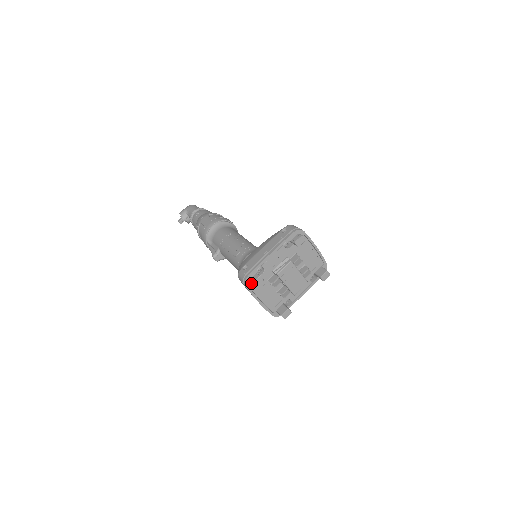
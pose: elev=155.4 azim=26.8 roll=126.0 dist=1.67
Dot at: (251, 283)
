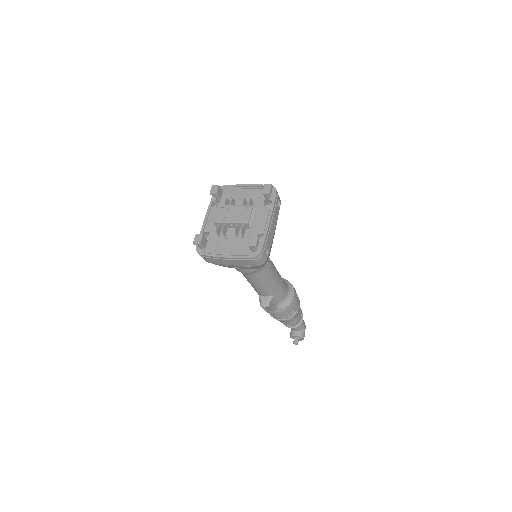
Dot at: (201, 248)
